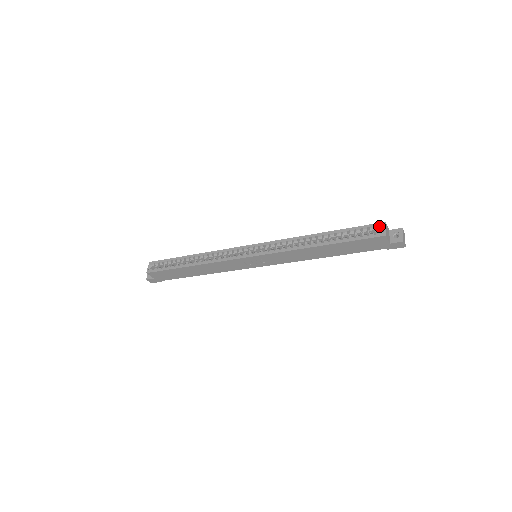
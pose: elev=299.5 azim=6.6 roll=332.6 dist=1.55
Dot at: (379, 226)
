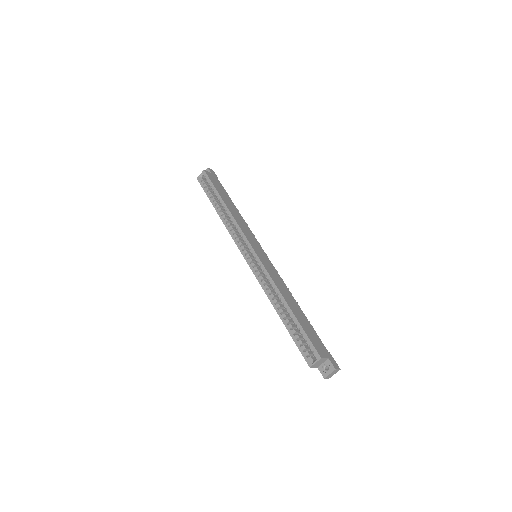
Dot at: (315, 355)
